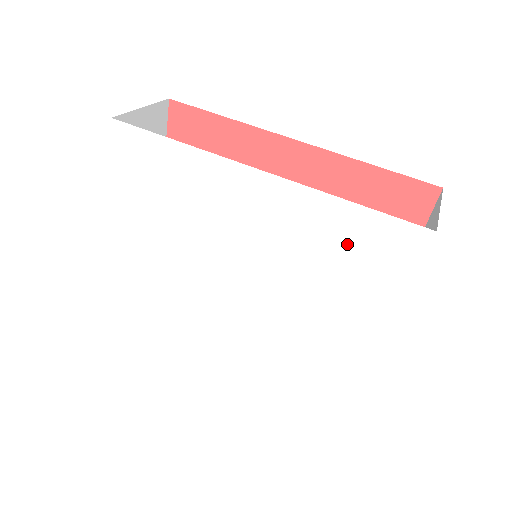
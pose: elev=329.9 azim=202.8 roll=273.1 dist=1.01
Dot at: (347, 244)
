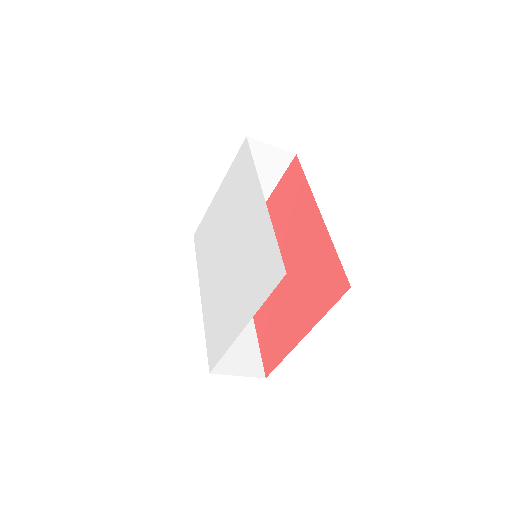
Dot at: (263, 258)
